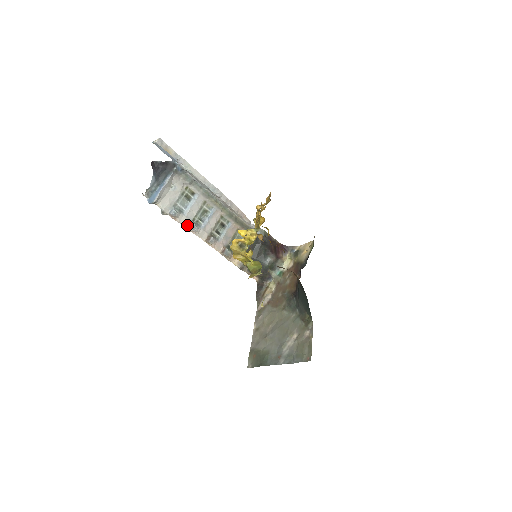
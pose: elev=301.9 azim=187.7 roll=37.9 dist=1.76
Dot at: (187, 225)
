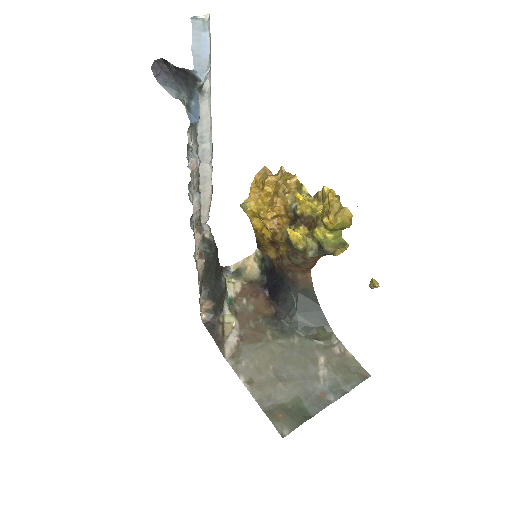
Dot at: (193, 193)
